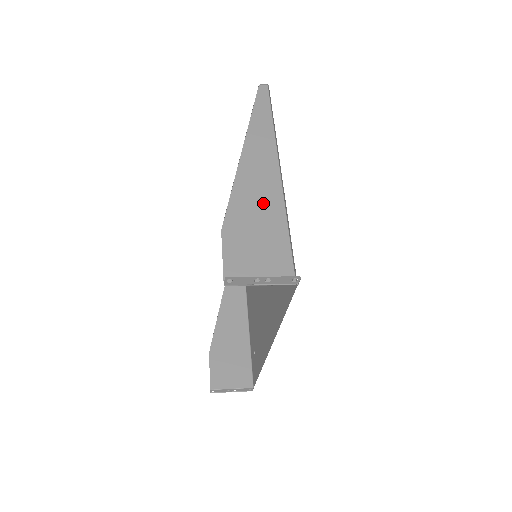
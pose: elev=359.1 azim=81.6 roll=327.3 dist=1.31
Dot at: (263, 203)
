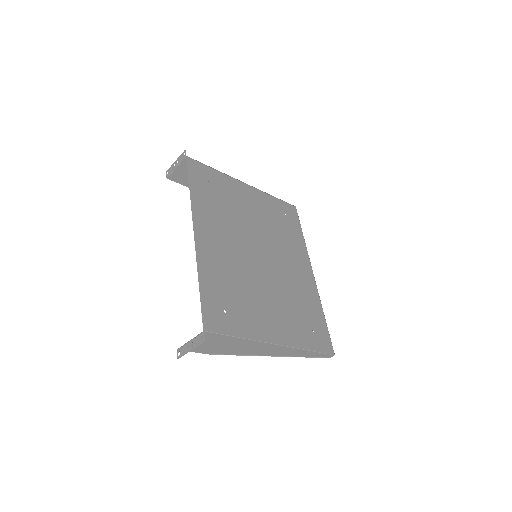
Dot at: occluded
